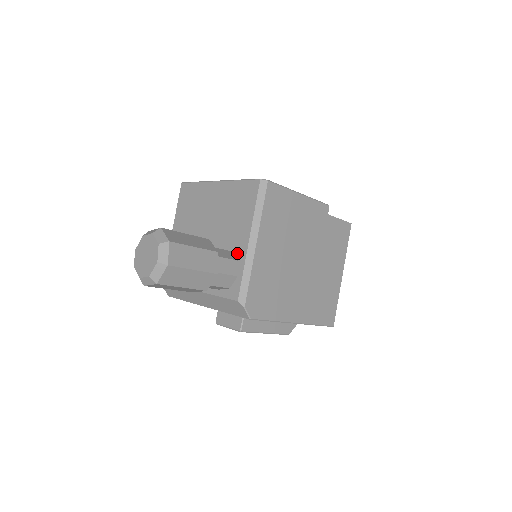
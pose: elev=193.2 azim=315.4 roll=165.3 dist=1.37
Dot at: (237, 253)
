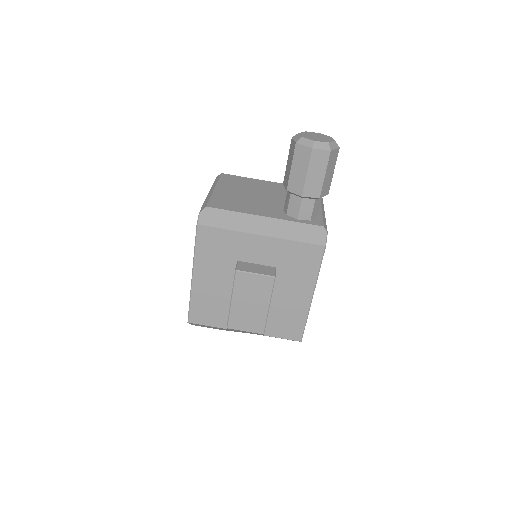
Dot at: occluded
